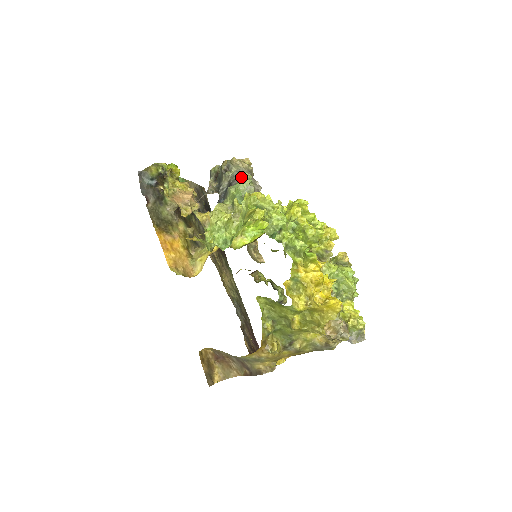
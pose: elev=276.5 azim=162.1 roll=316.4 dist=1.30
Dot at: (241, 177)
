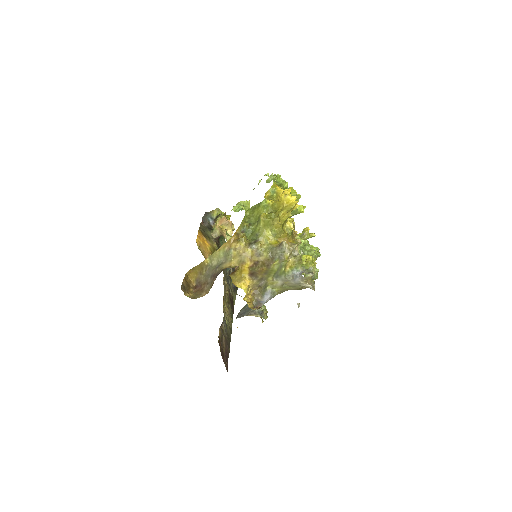
Dot at: occluded
